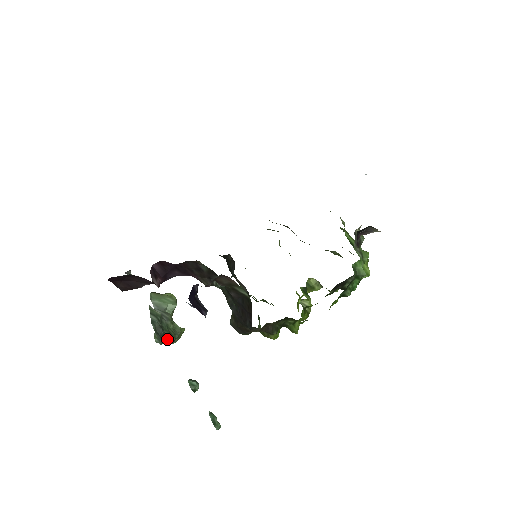
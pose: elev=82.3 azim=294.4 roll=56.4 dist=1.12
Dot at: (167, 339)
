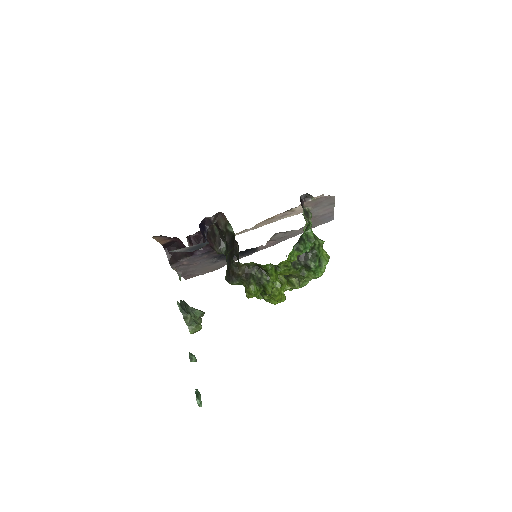
Dot at: (186, 312)
